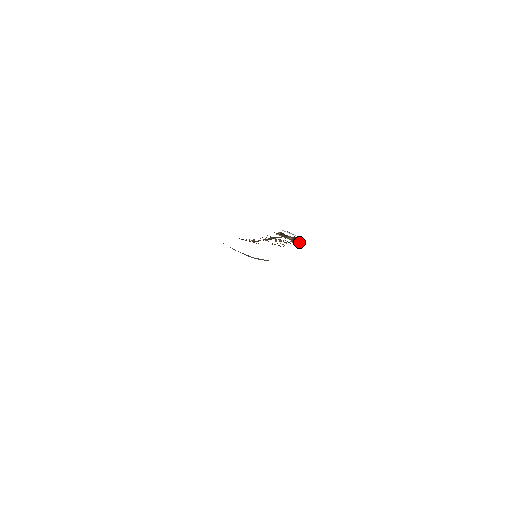
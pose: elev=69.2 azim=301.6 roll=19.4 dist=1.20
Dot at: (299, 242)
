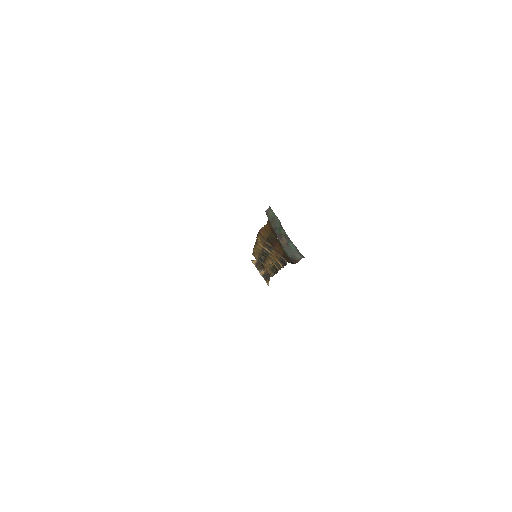
Dot at: (267, 281)
